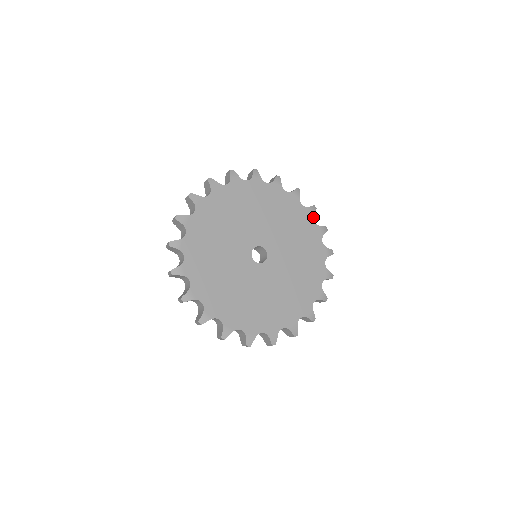
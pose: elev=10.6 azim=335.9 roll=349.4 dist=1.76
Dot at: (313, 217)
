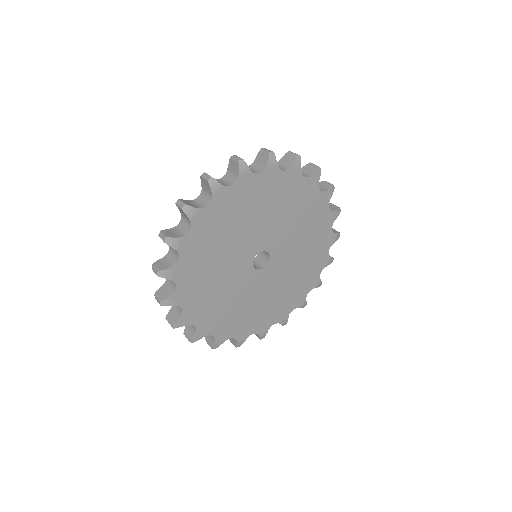
Dot at: (324, 267)
